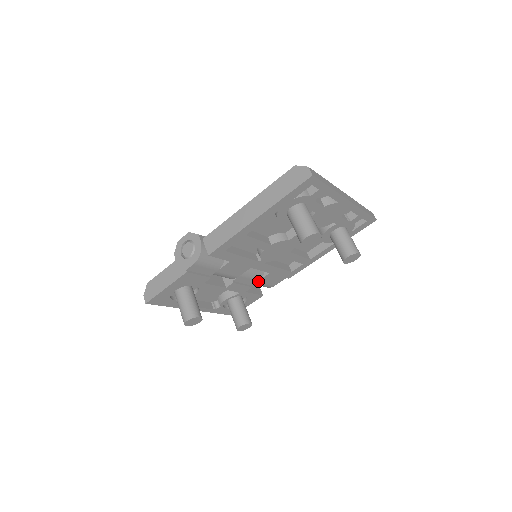
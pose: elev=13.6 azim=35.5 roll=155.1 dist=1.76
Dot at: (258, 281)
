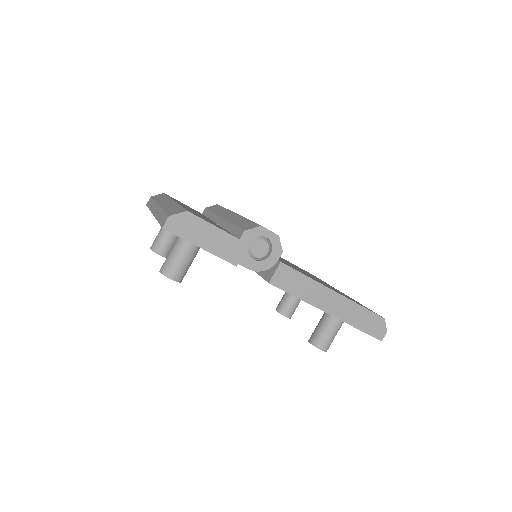
Dot at: occluded
